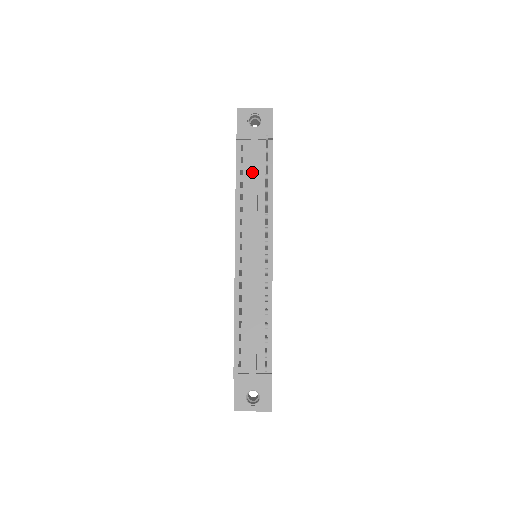
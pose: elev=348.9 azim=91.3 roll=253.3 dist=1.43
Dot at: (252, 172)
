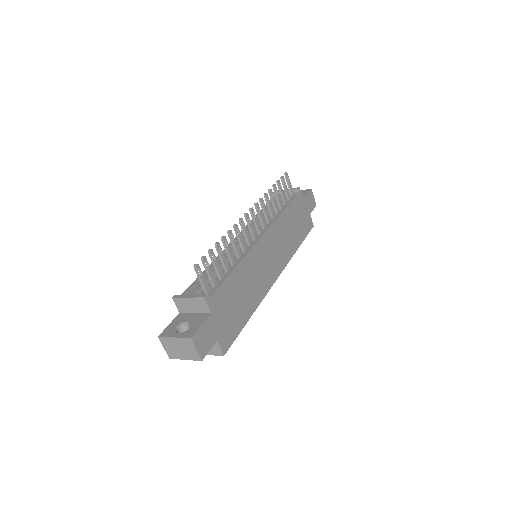
Dot at: occluded
